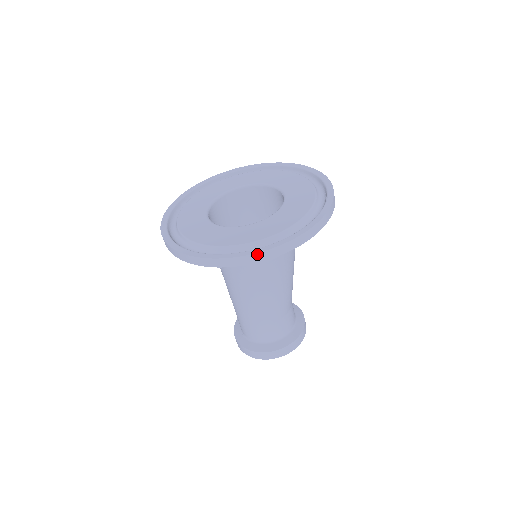
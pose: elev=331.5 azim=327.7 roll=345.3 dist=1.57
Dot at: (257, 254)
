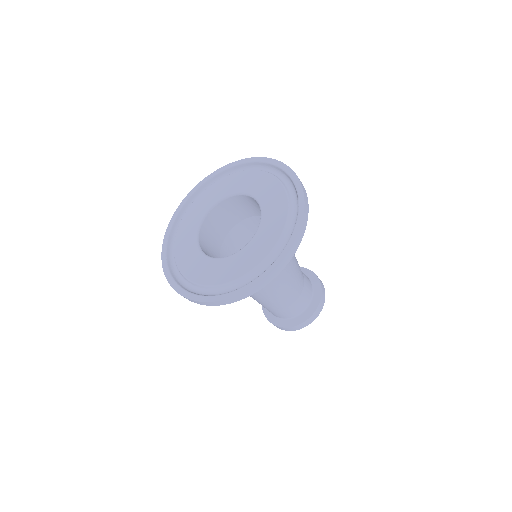
Dot at: (272, 272)
